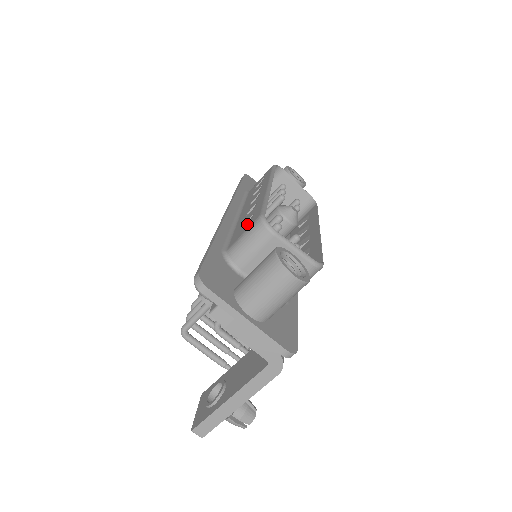
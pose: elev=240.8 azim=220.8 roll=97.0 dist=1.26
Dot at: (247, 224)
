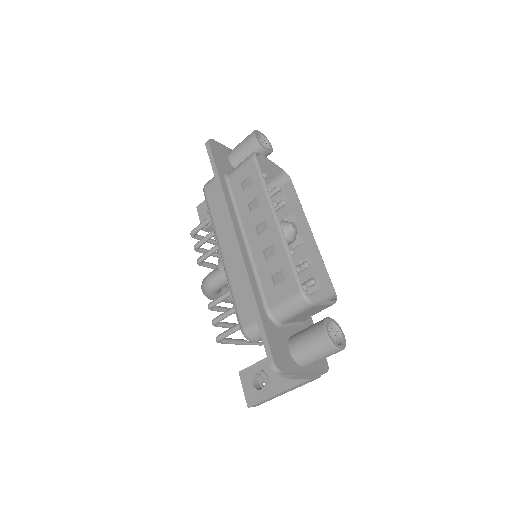
Dot at: (282, 286)
